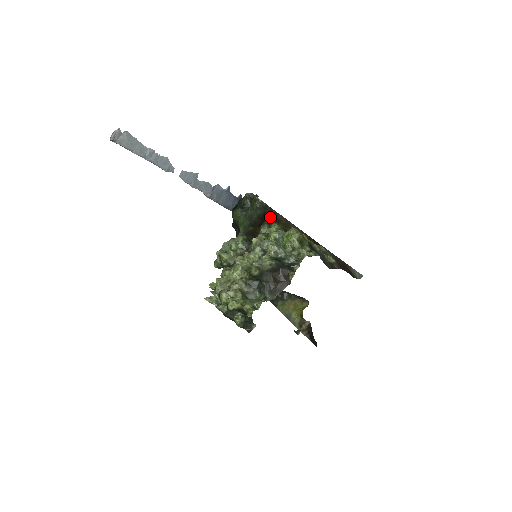
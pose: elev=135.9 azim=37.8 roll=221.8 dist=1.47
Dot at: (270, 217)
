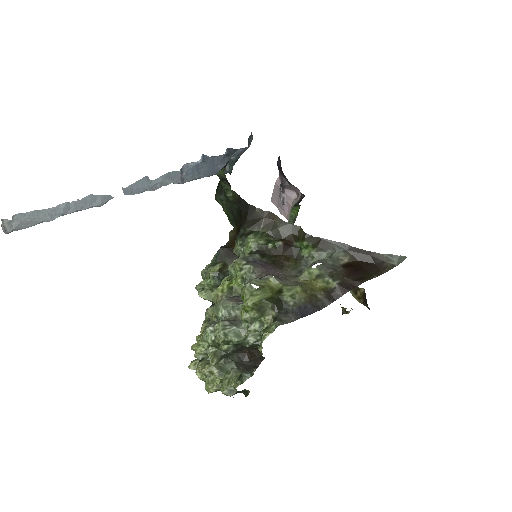
Dot at: (246, 218)
